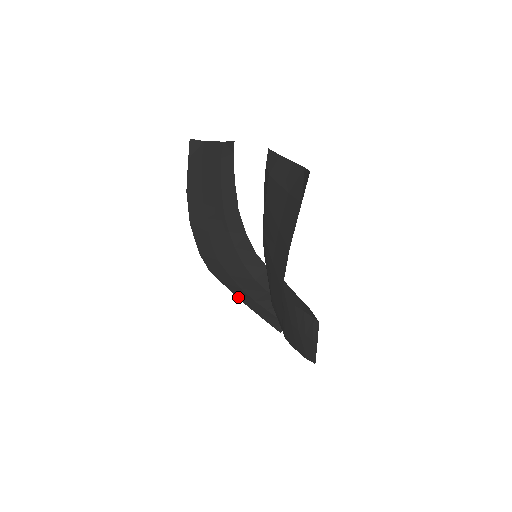
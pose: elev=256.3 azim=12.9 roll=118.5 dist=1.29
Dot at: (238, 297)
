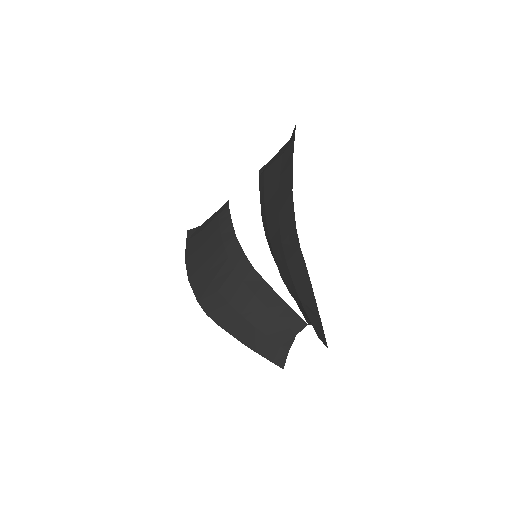
Dot at: (236, 337)
